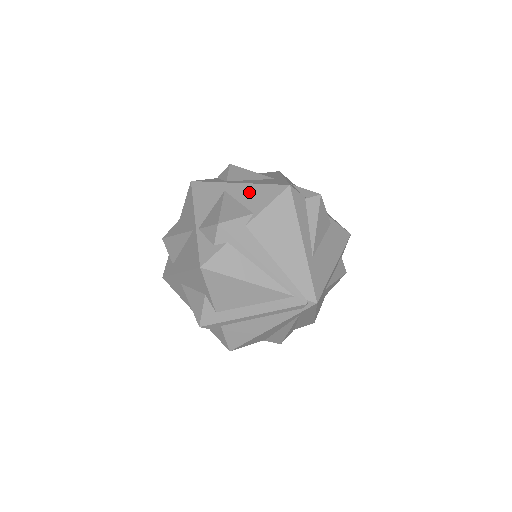
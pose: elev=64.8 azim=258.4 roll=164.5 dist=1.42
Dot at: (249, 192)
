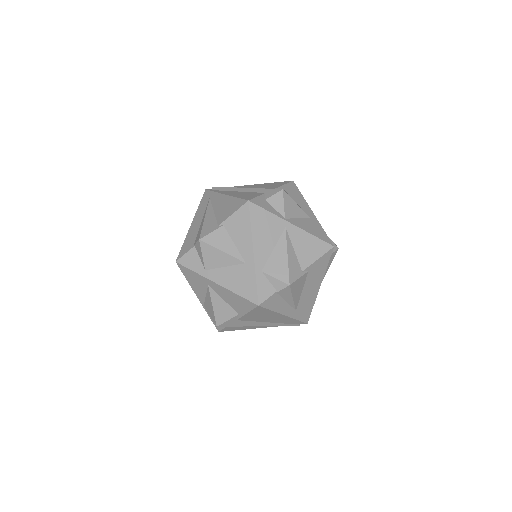
Dot at: (228, 296)
